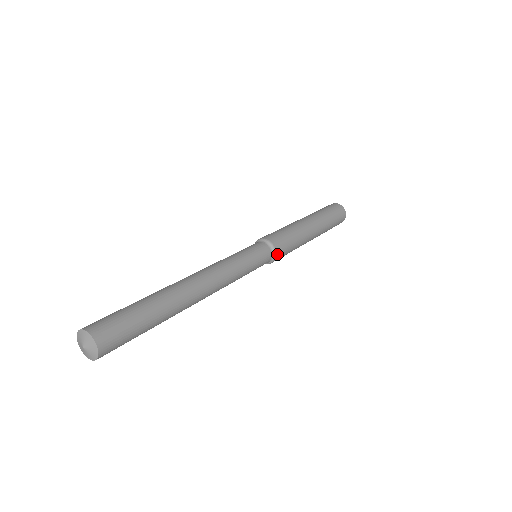
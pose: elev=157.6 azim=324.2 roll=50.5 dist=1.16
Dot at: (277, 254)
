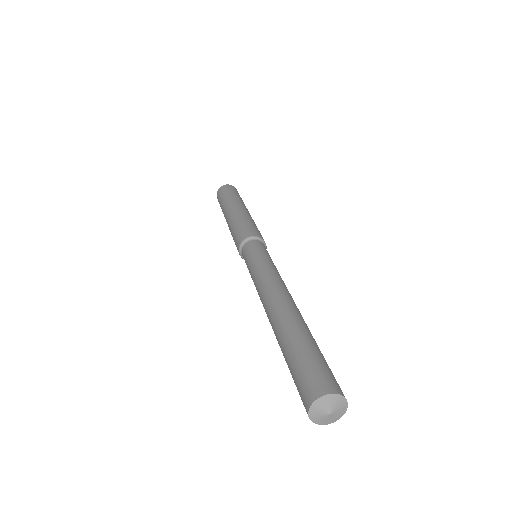
Dot at: occluded
